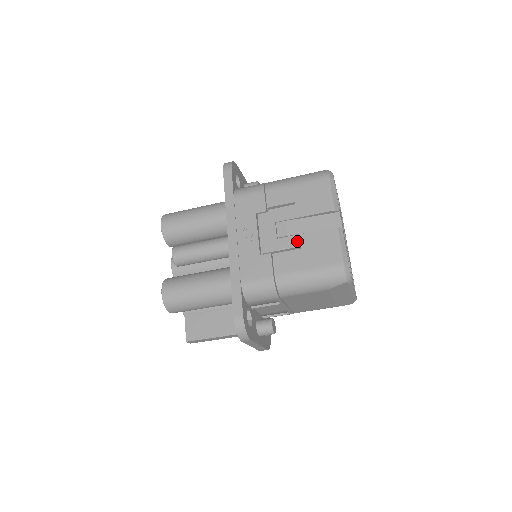
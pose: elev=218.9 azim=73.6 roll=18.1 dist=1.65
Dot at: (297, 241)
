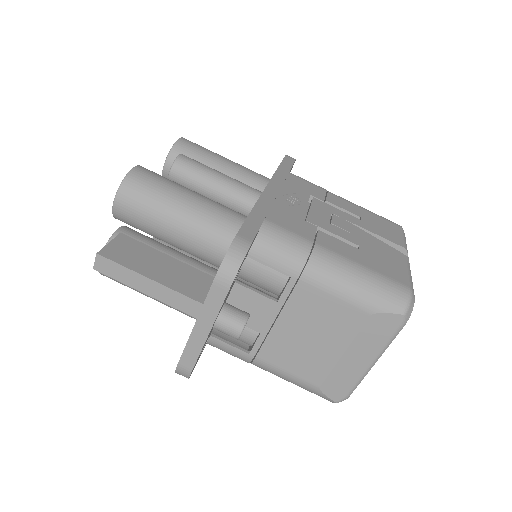
Dot at: (355, 239)
